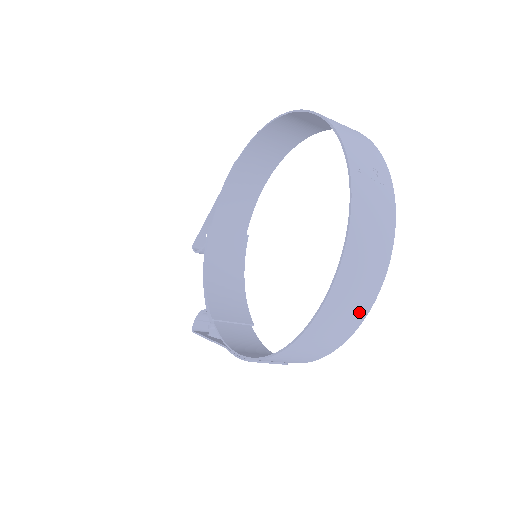
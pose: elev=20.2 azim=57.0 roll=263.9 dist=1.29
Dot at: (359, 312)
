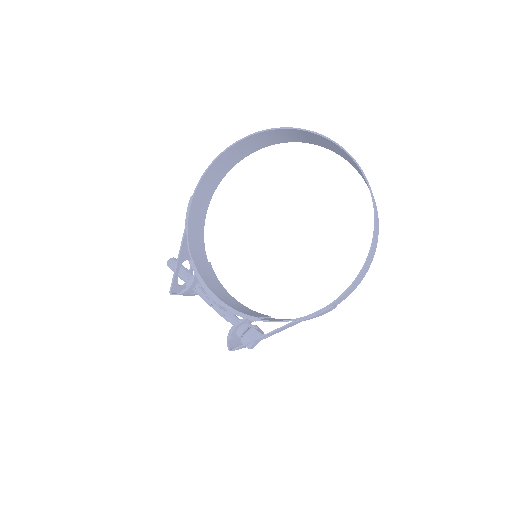
Dot at: (378, 229)
